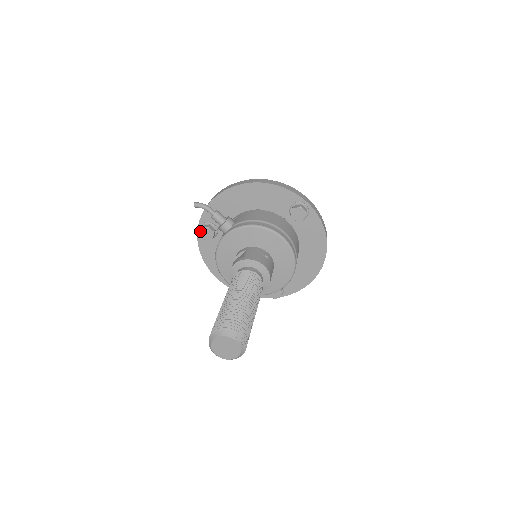
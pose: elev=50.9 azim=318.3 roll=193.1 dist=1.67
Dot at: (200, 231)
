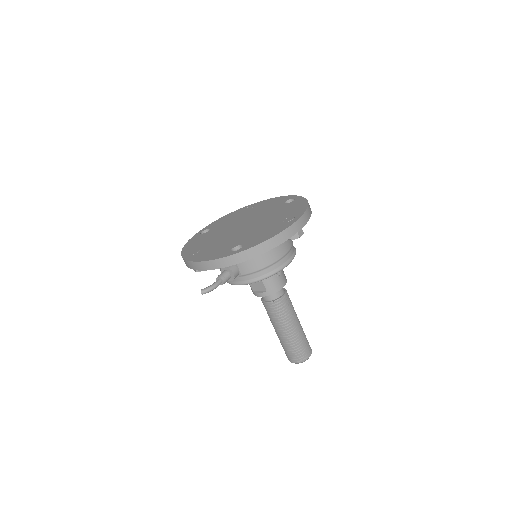
Dot at: occluded
